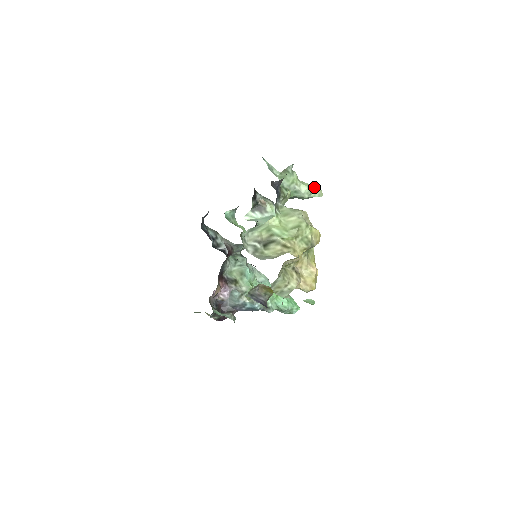
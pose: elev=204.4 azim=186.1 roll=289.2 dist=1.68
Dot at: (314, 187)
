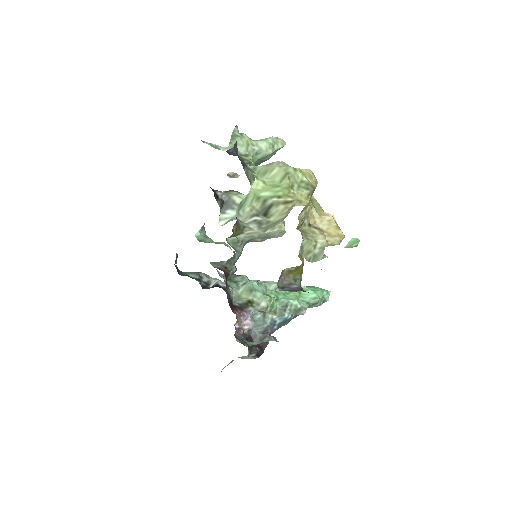
Dot at: (272, 138)
